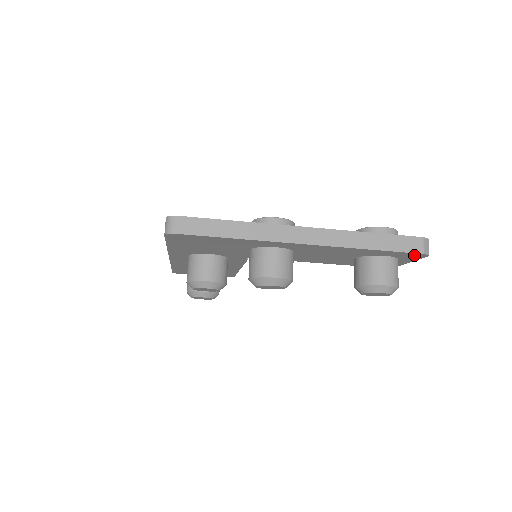
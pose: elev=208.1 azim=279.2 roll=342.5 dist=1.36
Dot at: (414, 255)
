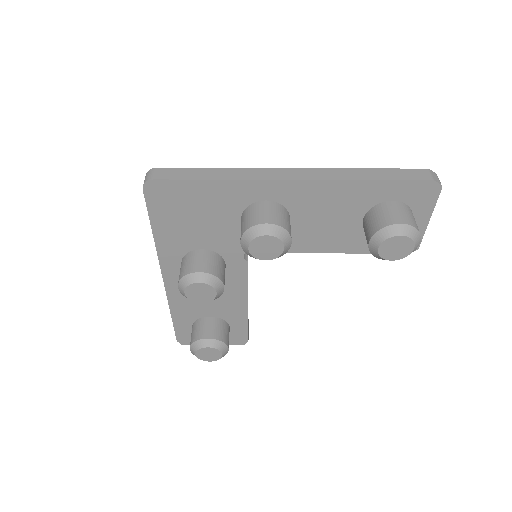
Dot at: (424, 189)
